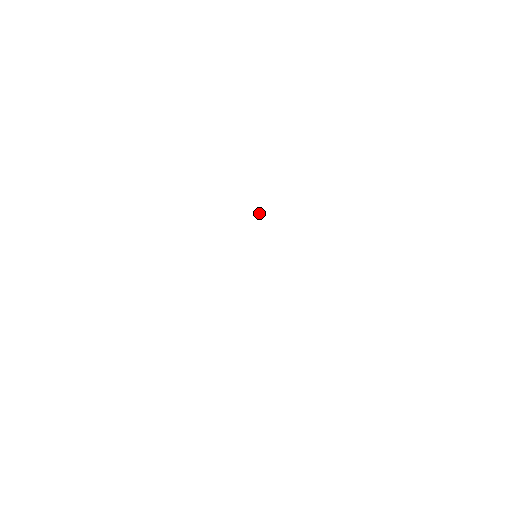
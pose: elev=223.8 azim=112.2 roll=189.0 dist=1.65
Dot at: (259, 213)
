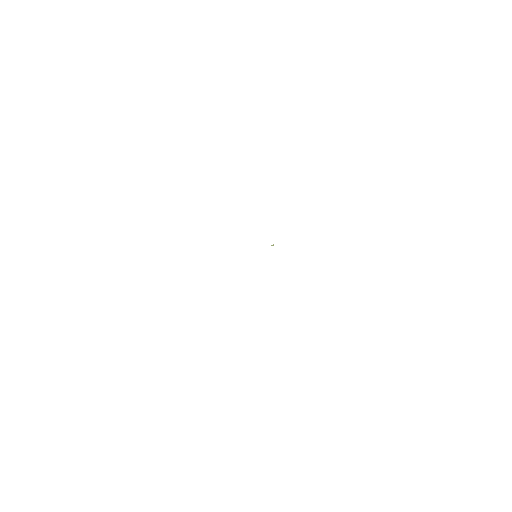
Dot at: (272, 245)
